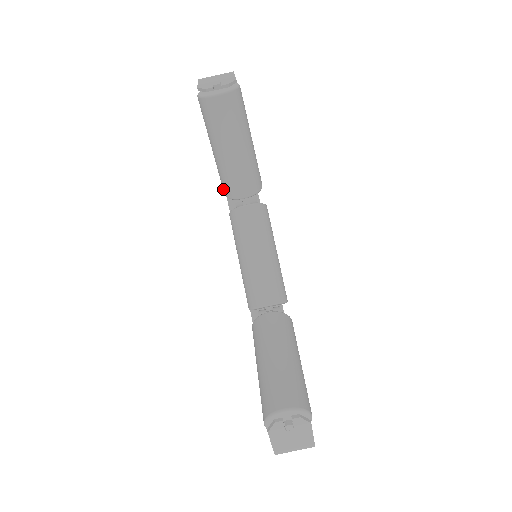
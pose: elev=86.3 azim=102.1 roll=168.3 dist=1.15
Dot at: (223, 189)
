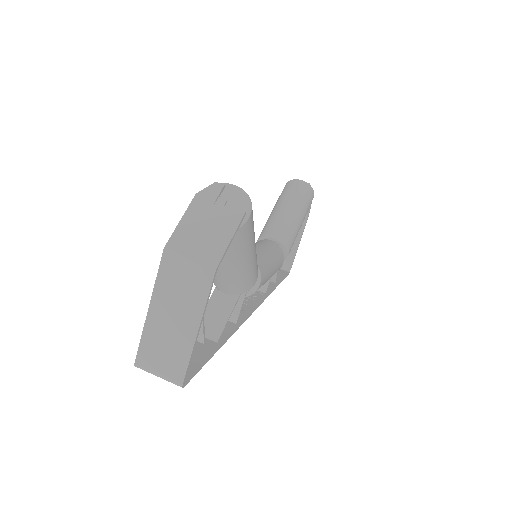
Dot at: (260, 235)
